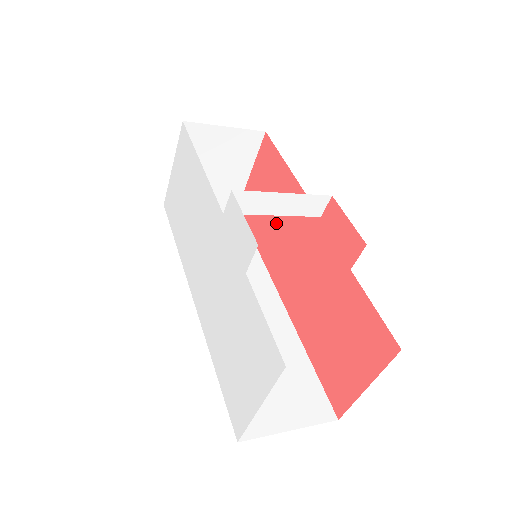
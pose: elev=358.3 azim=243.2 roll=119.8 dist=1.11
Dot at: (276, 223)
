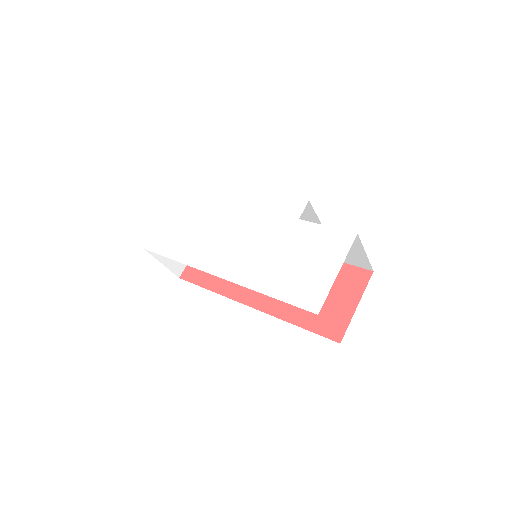
Dot at: occluded
